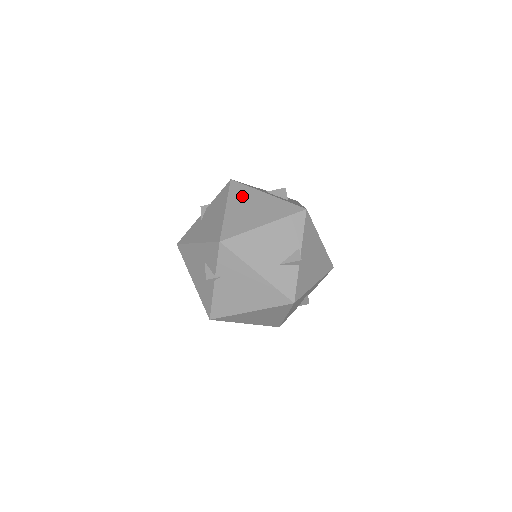
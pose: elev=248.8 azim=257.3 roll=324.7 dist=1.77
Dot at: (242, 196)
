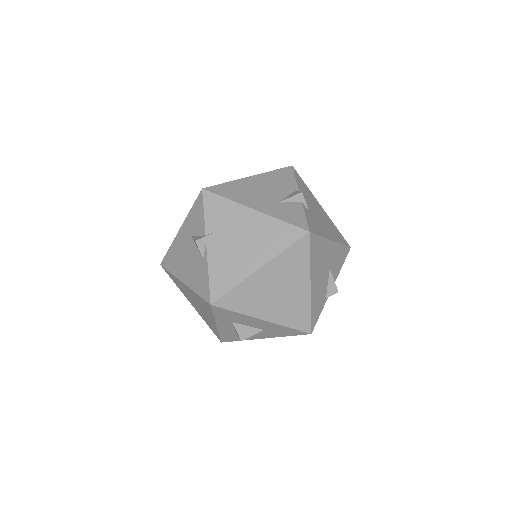
Dot at: occluded
